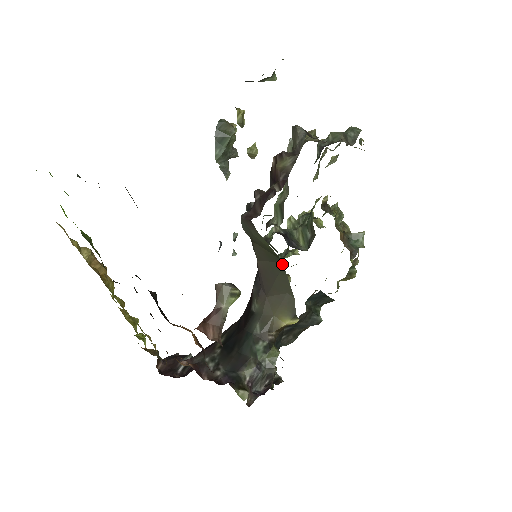
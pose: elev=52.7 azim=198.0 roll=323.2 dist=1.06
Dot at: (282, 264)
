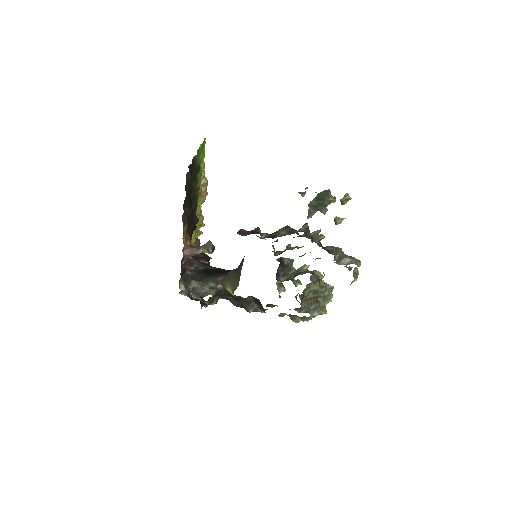
Dot at: occluded
